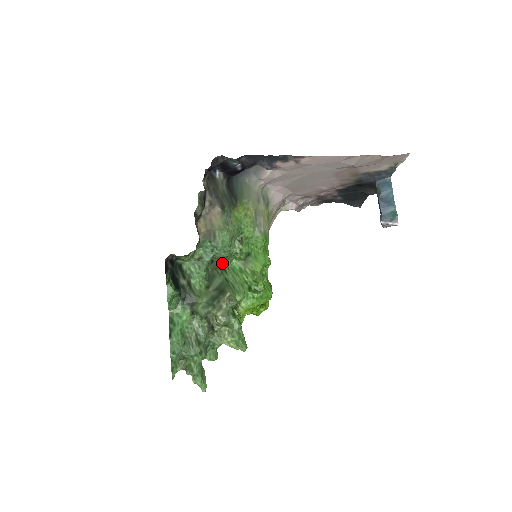
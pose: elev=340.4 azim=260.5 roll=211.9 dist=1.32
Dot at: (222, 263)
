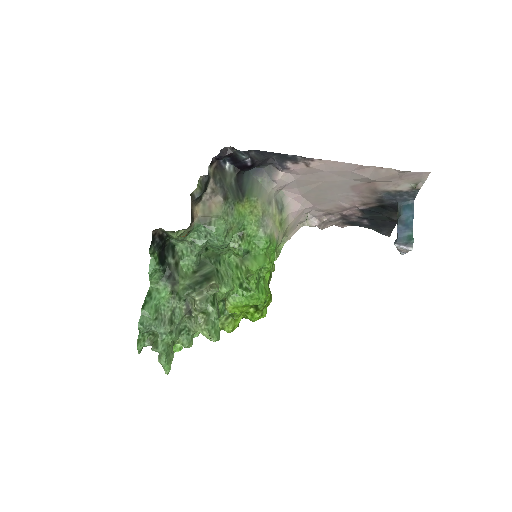
Dot at: (218, 254)
